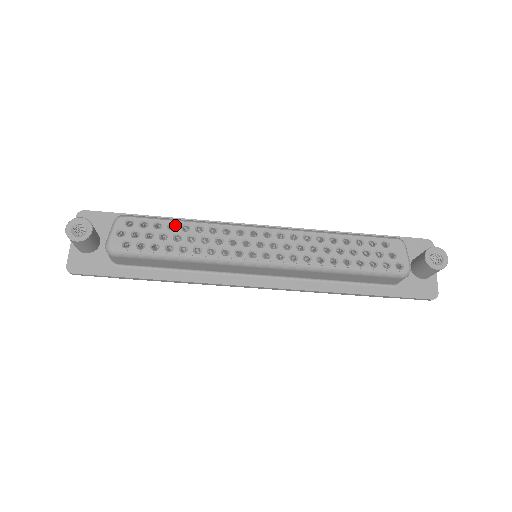
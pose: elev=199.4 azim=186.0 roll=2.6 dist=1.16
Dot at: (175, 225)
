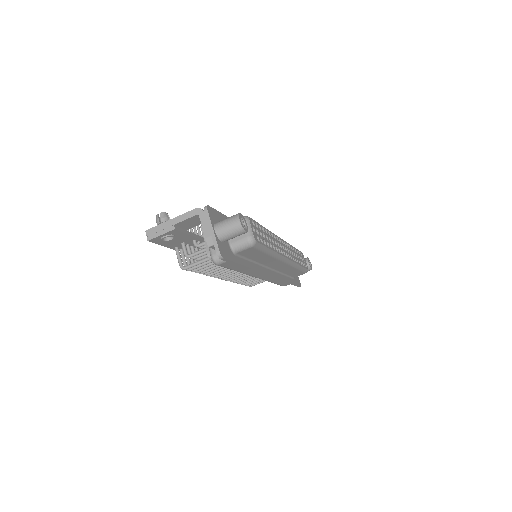
Dot at: (263, 229)
